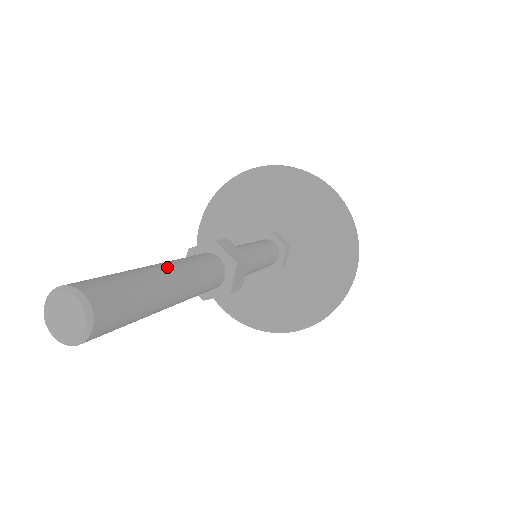
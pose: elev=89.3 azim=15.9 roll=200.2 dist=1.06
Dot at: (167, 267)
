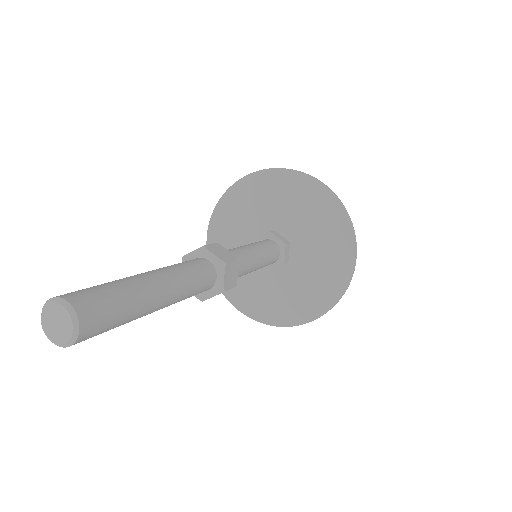
Dot at: (165, 290)
